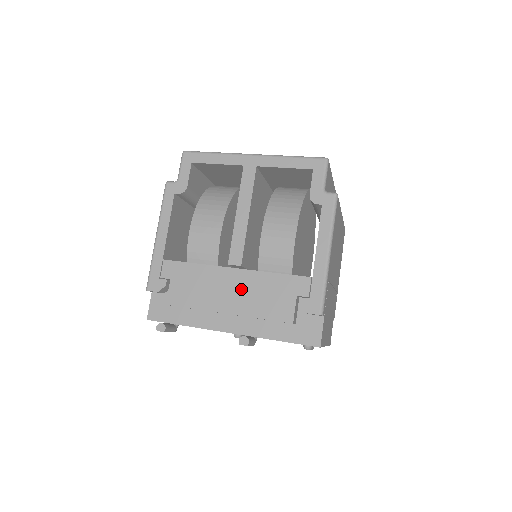
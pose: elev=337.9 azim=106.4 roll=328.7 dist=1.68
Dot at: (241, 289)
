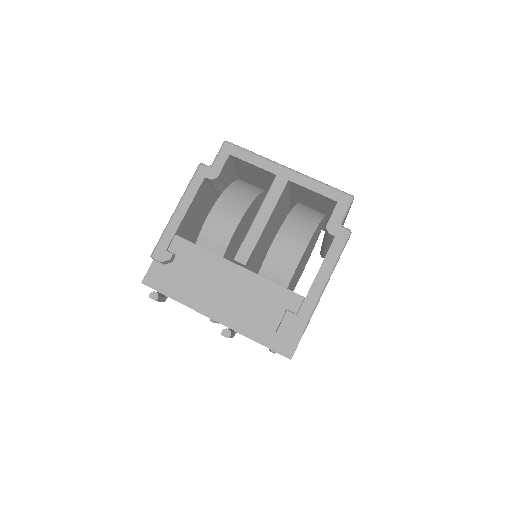
Dot at: (239, 286)
